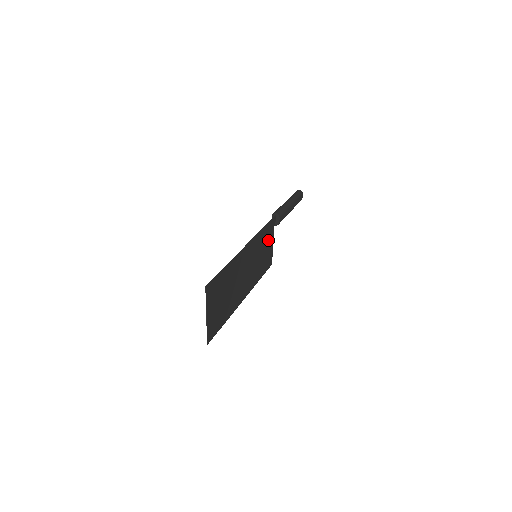
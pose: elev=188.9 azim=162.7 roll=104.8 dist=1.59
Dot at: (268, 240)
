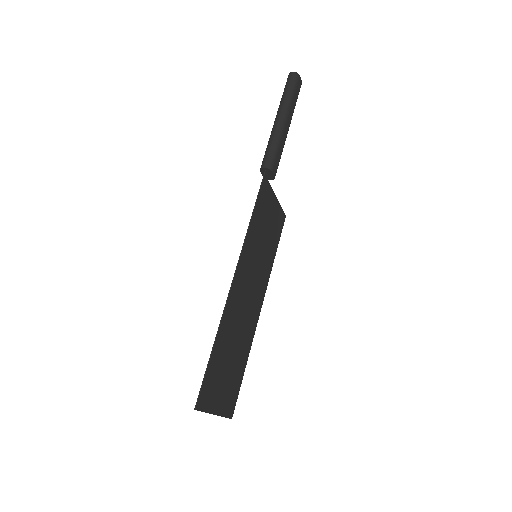
Dot at: (267, 210)
